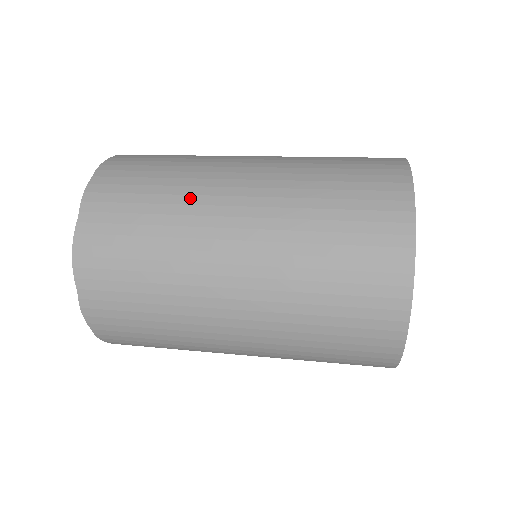
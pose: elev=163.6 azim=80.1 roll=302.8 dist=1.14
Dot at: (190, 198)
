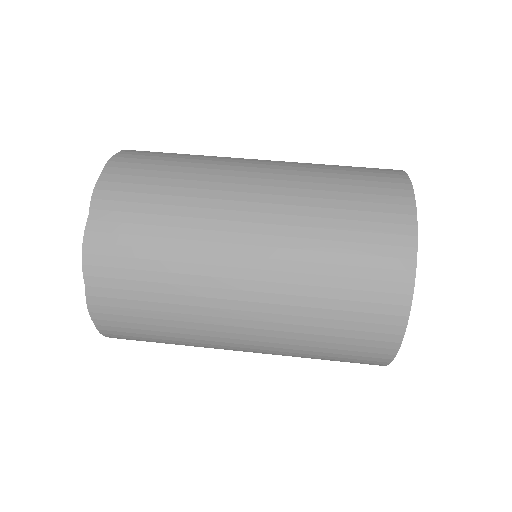
Dot at: (203, 201)
